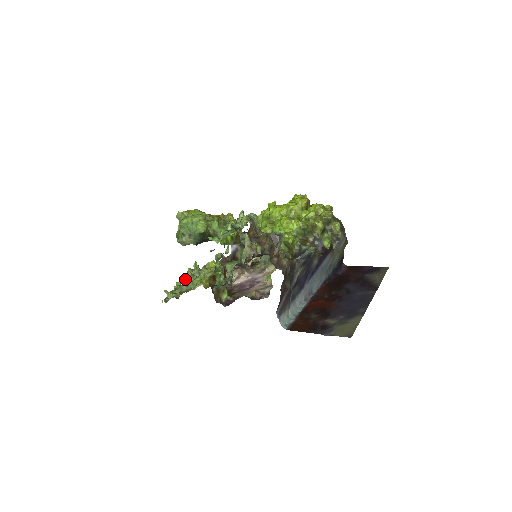
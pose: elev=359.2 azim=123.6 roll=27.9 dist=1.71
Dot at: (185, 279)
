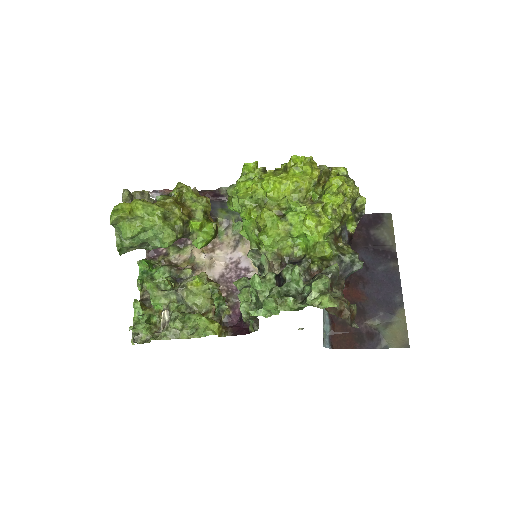
Dot at: (154, 305)
